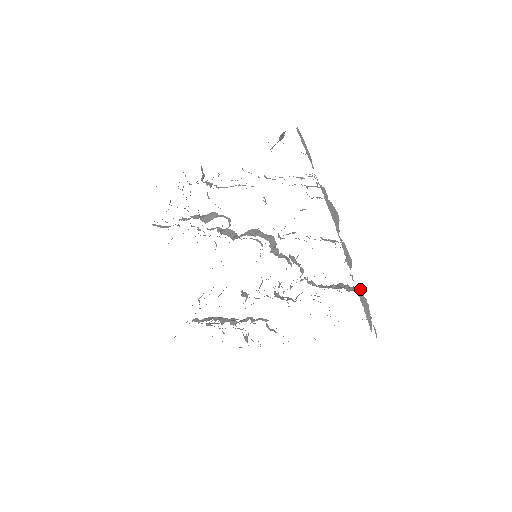
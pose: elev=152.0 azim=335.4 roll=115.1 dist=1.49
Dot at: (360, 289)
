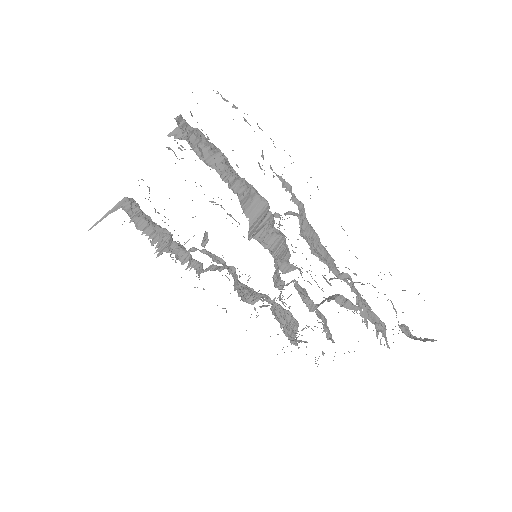
Dot at: occluded
